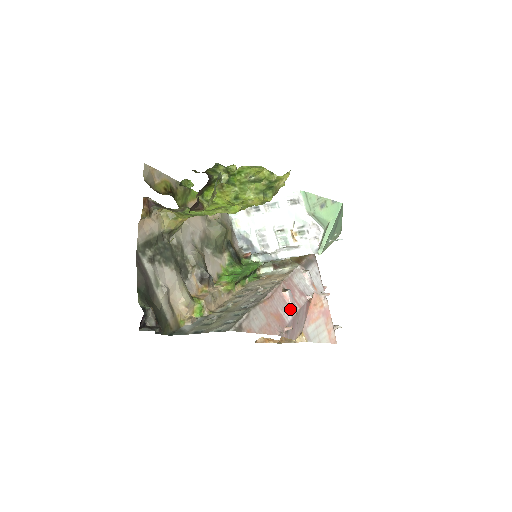
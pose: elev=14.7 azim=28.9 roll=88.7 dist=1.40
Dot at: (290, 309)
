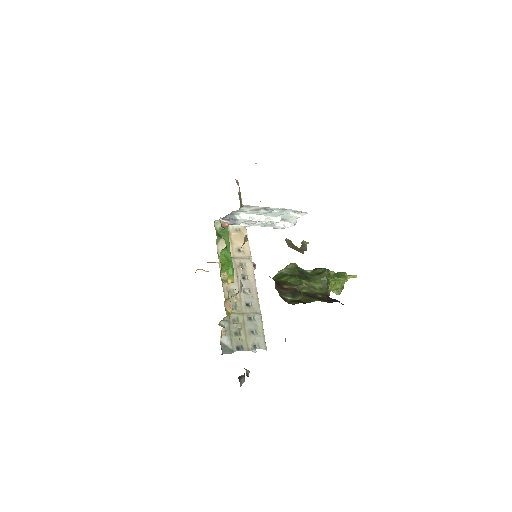
Dot at: occluded
